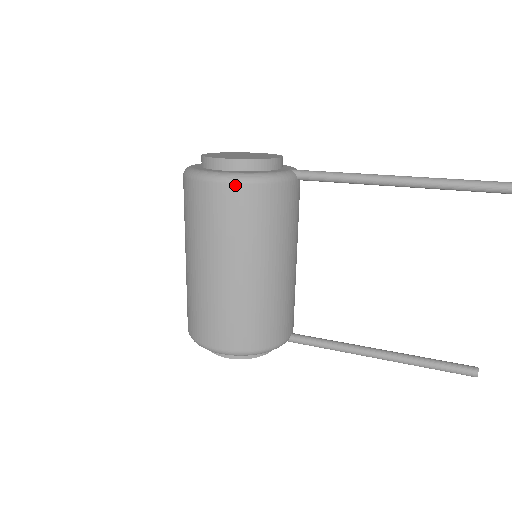
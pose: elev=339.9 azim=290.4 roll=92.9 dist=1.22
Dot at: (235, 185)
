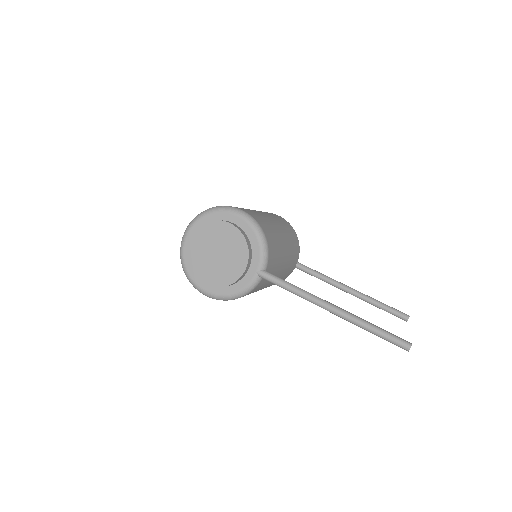
Dot at: occluded
